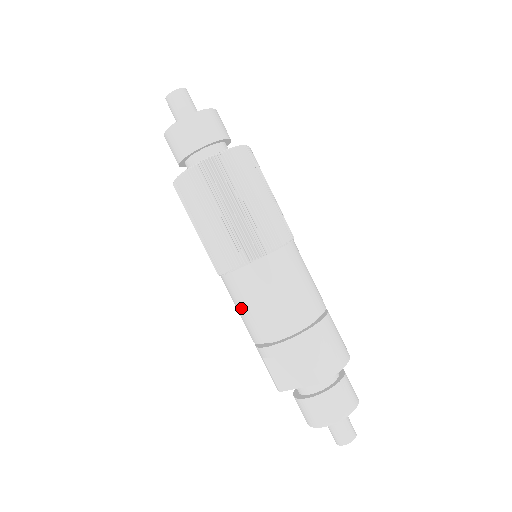
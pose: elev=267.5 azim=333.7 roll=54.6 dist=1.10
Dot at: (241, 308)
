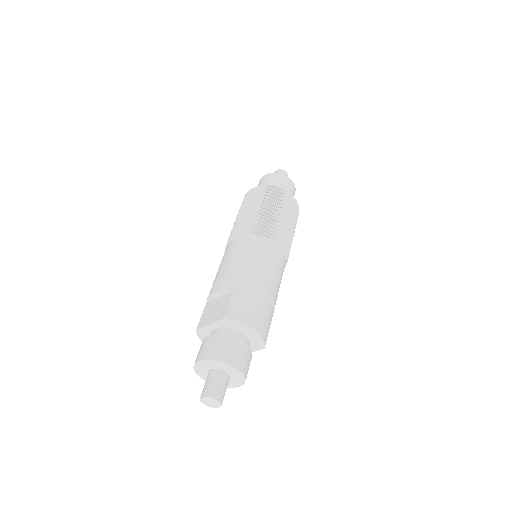
Dot at: (220, 264)
